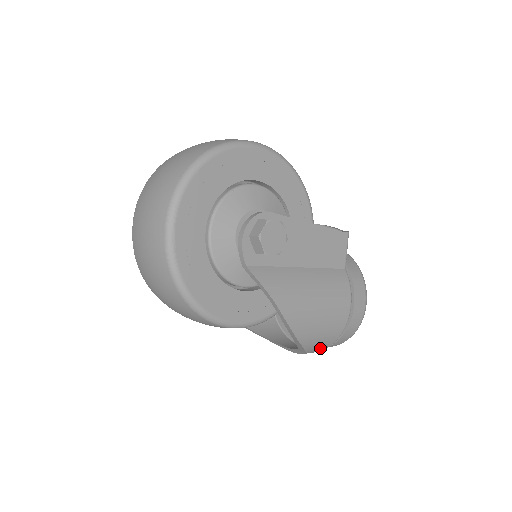
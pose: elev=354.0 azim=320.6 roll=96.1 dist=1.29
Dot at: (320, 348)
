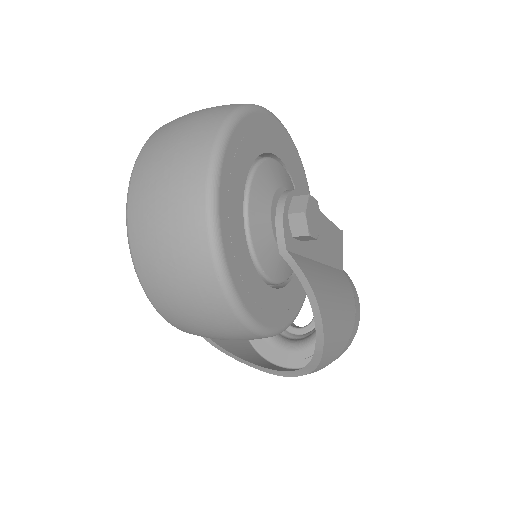
Dot at: (326, 364)
